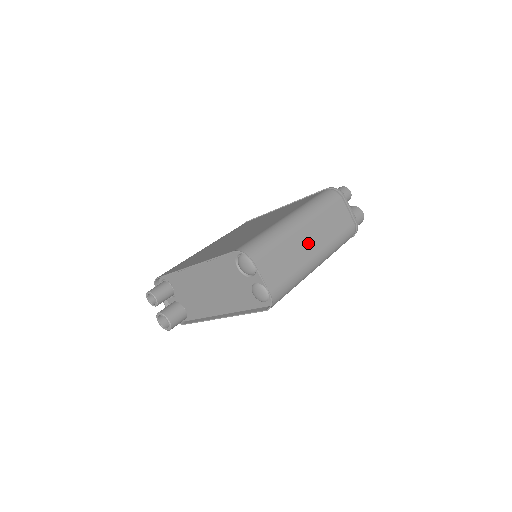
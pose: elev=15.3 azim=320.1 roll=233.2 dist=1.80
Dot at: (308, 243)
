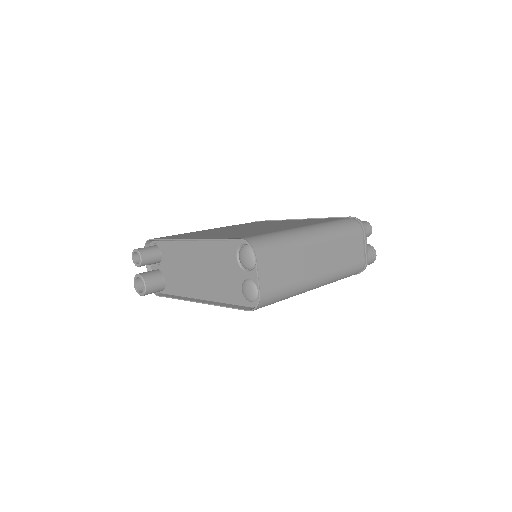
Dot at: (315, 261)
